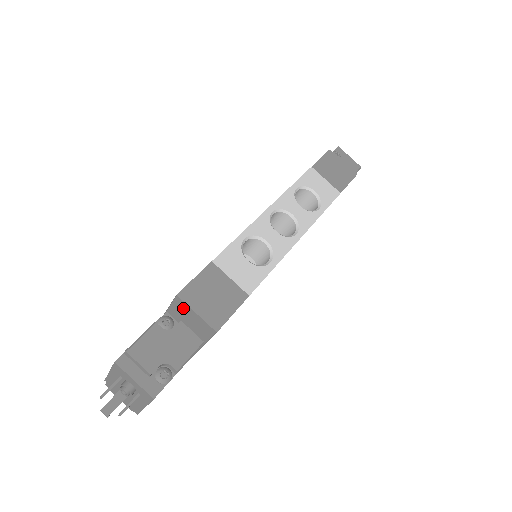
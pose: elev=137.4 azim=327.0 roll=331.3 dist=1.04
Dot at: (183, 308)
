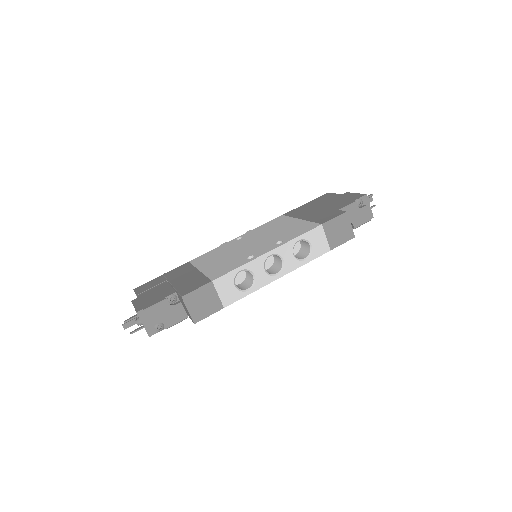
Dot at: (183, 302)
